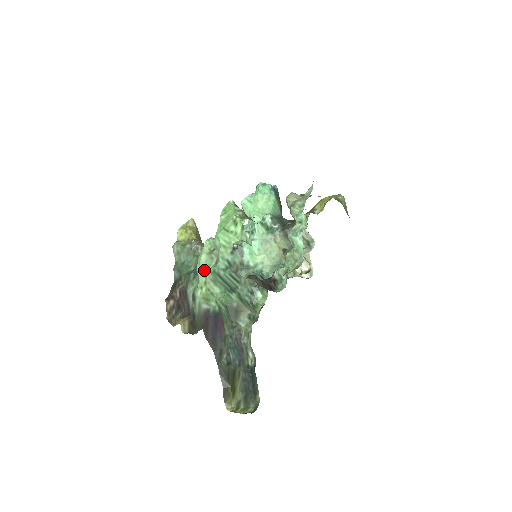
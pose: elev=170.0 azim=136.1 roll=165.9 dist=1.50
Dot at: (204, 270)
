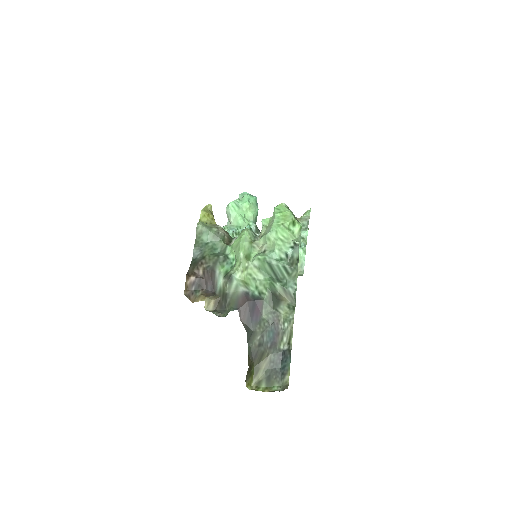
Dot at: (247, 256)
